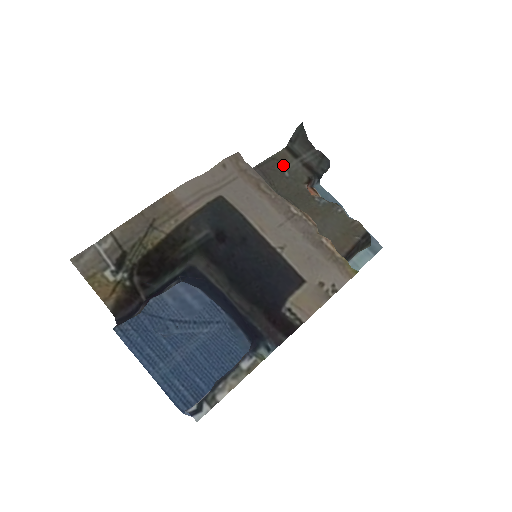
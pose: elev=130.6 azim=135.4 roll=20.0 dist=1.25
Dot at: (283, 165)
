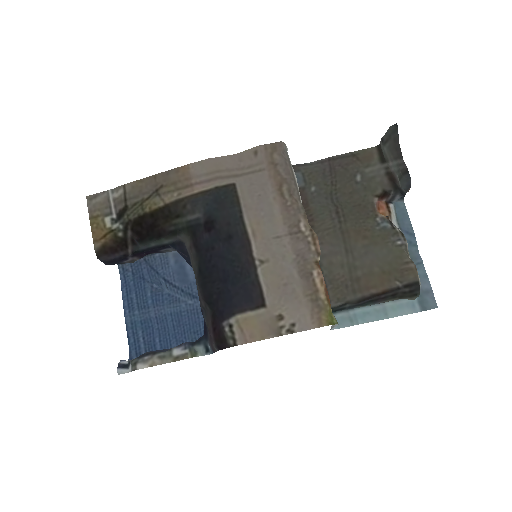
Dot at: (361, 166)
